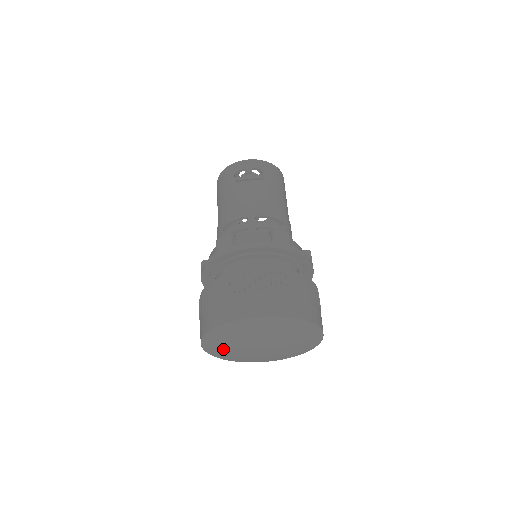
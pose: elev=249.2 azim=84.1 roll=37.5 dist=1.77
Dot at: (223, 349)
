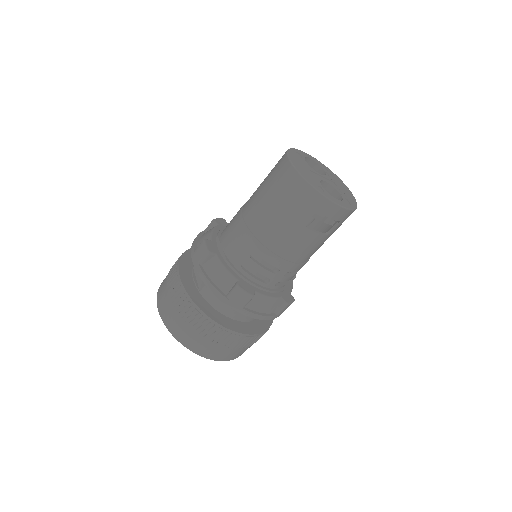
Dot at: occluded
